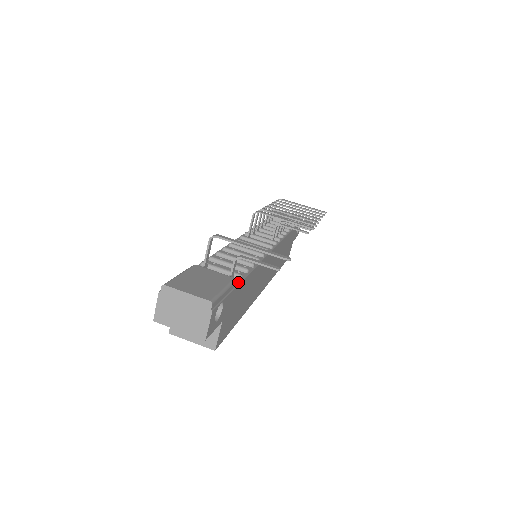
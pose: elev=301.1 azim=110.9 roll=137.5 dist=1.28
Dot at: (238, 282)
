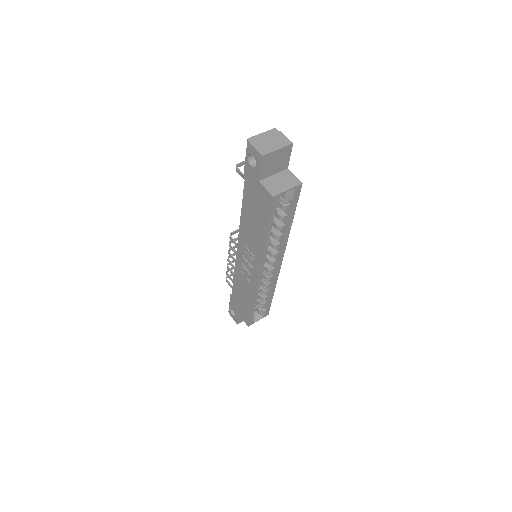
Dot at: occluded
